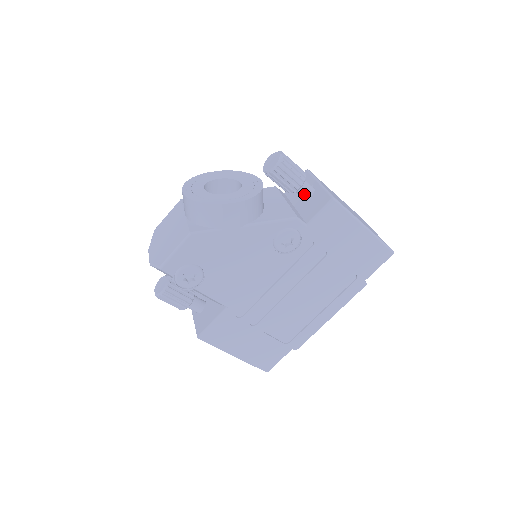
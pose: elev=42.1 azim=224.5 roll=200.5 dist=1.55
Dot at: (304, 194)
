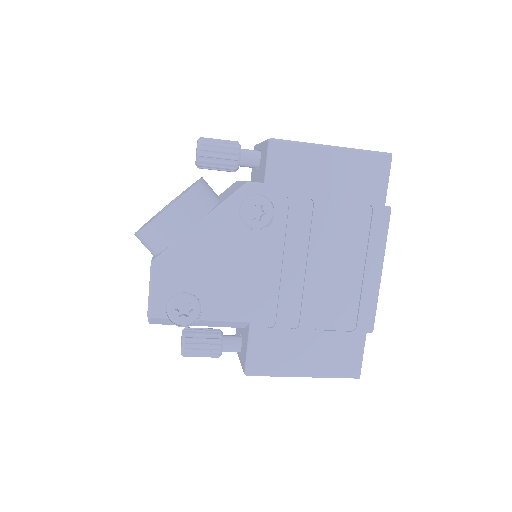
Dot at: (251, 162)
